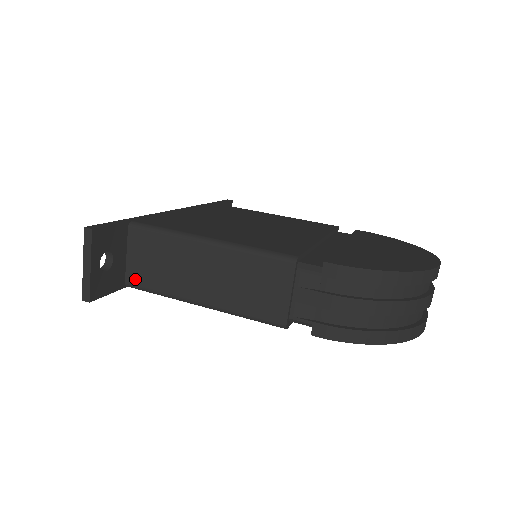
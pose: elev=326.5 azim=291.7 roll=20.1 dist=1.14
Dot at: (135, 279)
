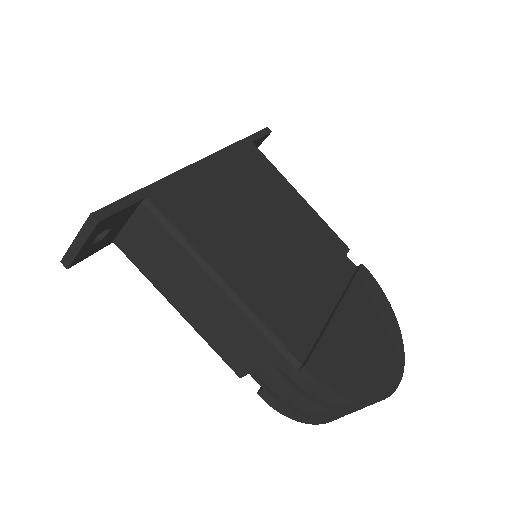
Dot at: (125, 246)
